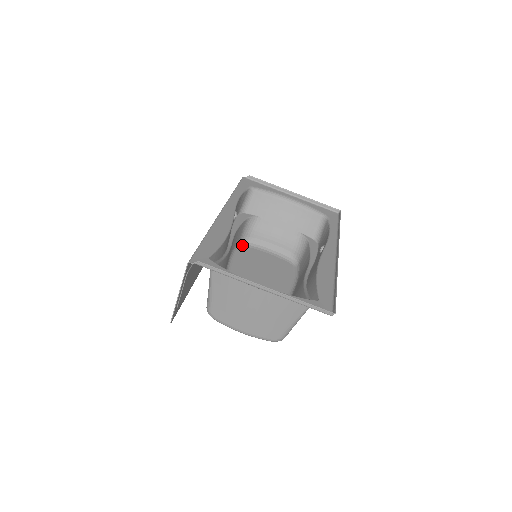
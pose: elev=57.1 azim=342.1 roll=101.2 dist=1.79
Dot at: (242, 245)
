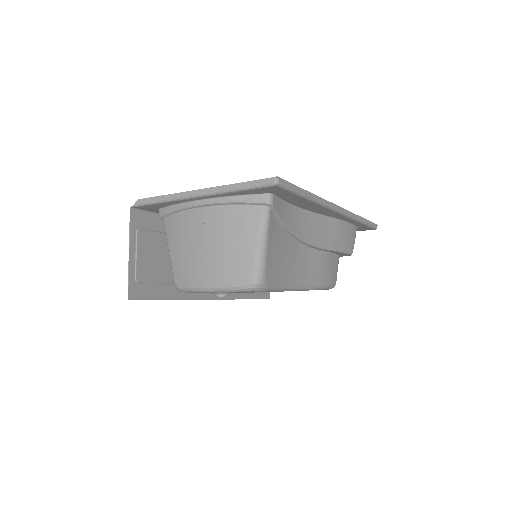
Dot at: occluded
